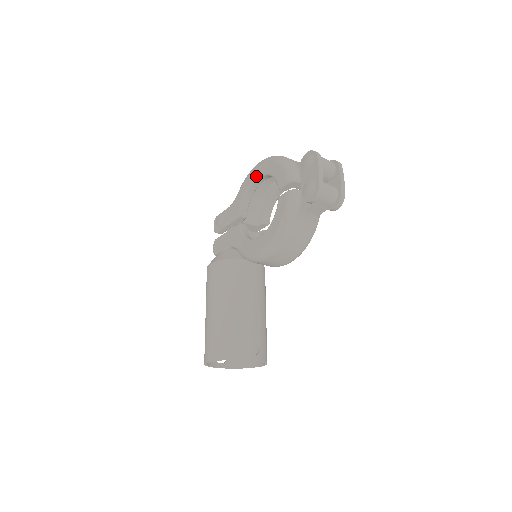
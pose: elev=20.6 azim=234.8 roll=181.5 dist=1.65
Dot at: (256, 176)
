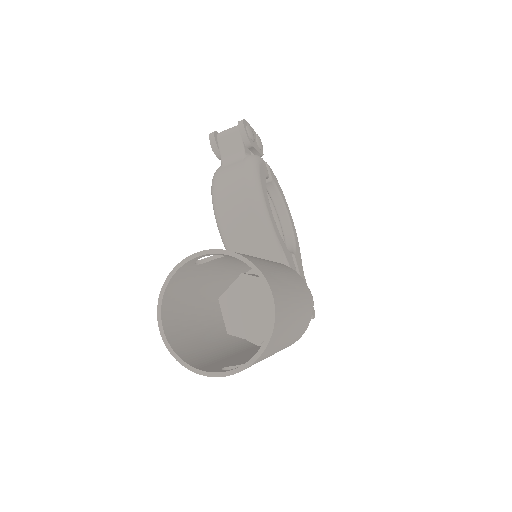
Dot at: occluded
